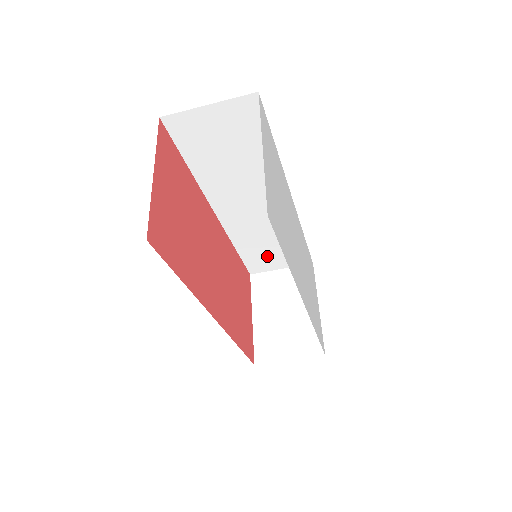
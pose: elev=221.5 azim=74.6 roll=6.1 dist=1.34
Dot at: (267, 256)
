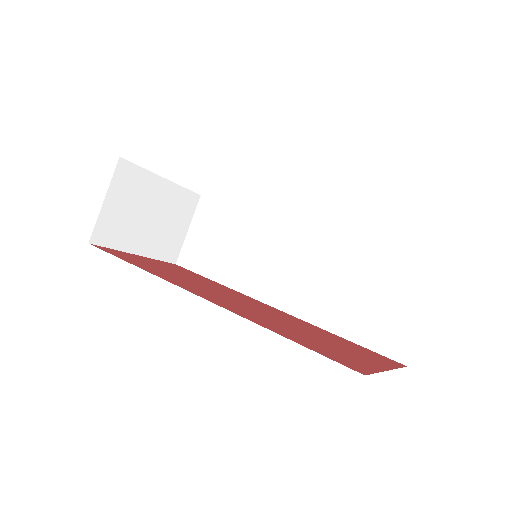
Dot at: (380, 314)
